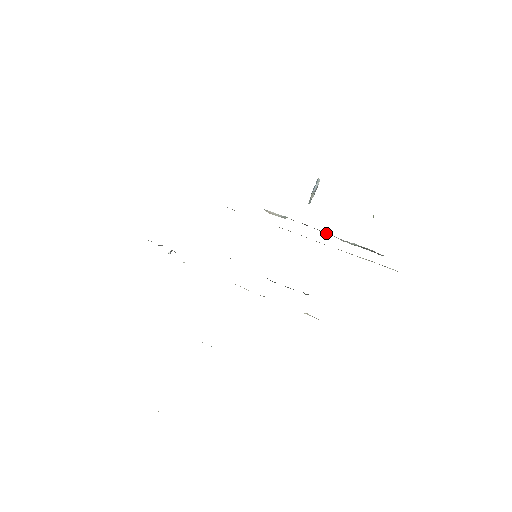
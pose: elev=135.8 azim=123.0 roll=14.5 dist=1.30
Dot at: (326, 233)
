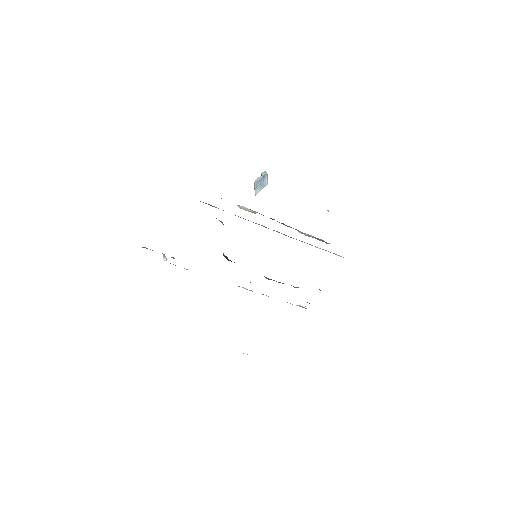
Dot at: (289, 226)
